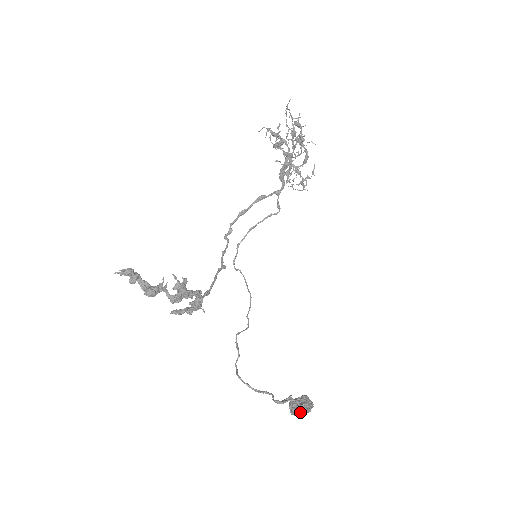
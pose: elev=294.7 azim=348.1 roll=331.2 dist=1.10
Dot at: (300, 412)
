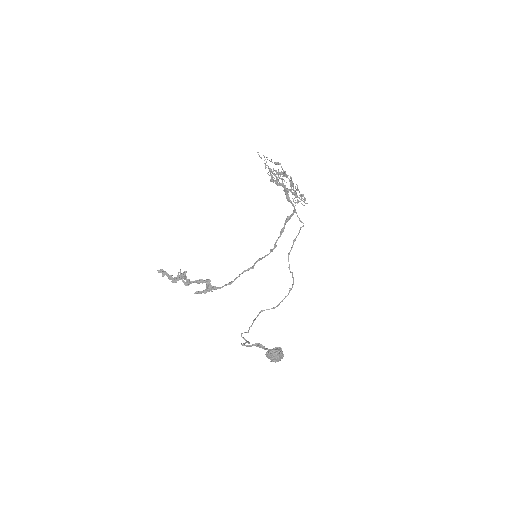
Dot at: (269, 357)
